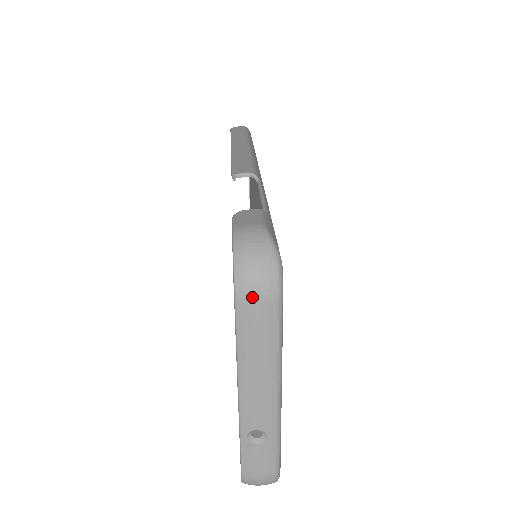
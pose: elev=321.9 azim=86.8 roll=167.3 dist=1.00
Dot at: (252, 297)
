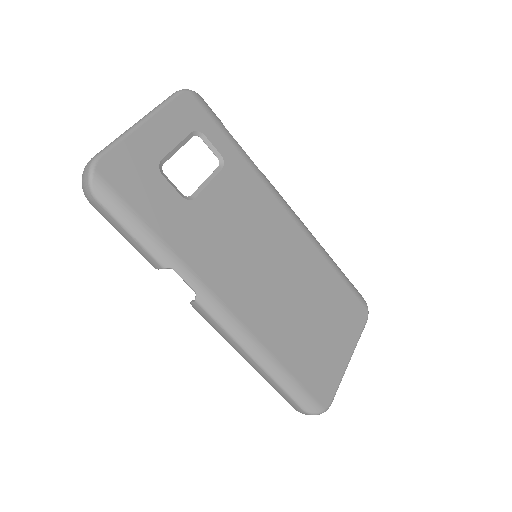
Dot at: occluded
